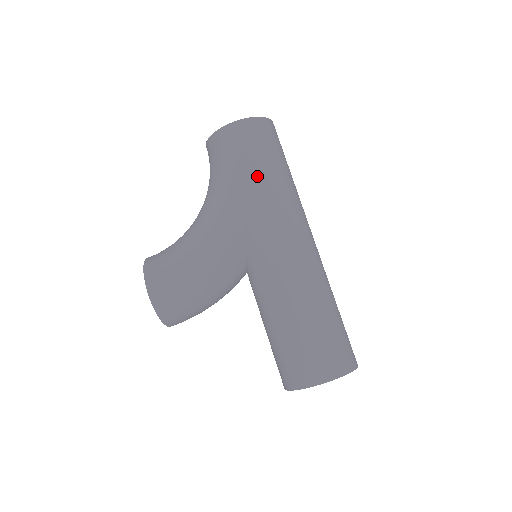
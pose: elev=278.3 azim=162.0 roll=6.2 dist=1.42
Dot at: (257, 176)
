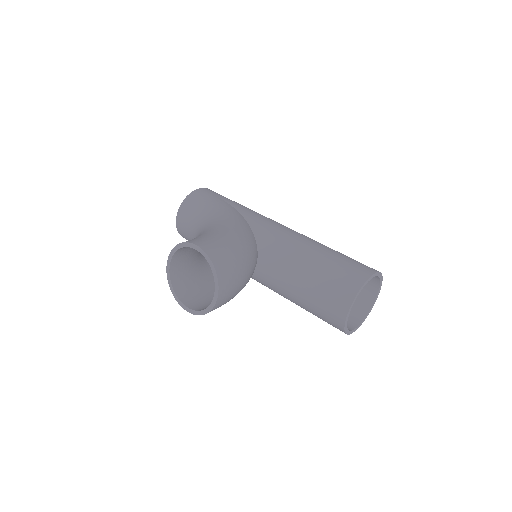
Dot at: (236, 203)
